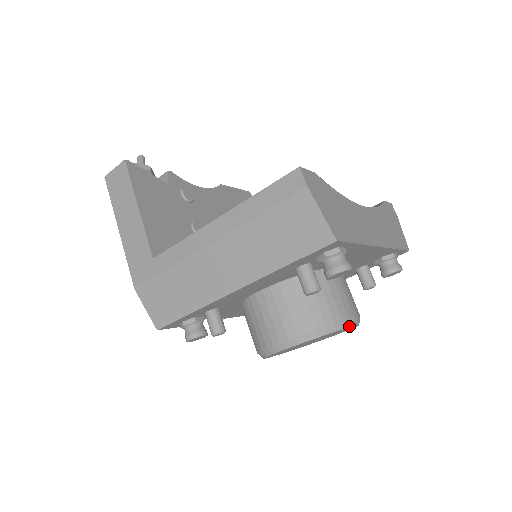
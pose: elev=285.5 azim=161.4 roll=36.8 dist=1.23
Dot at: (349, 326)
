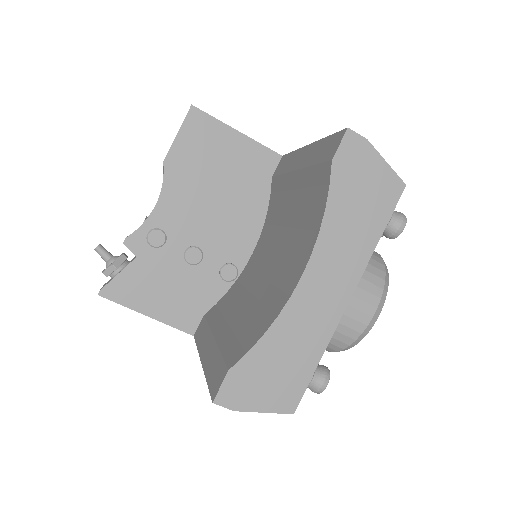
Dot at: (372, 325)
